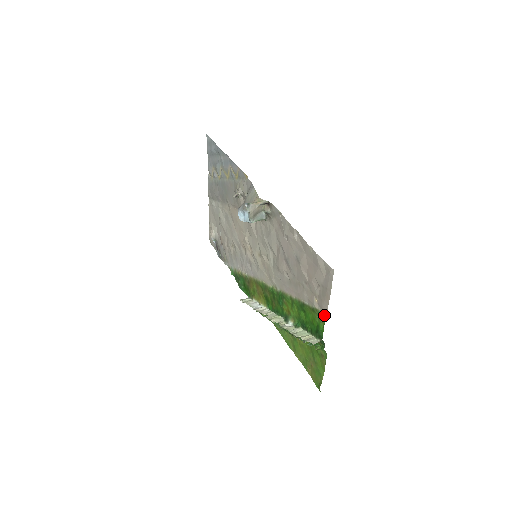
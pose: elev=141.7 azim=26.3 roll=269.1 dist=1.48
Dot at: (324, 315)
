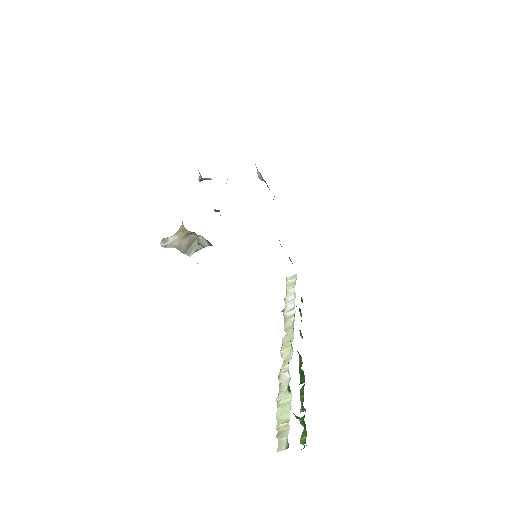
Dot at: occluded
